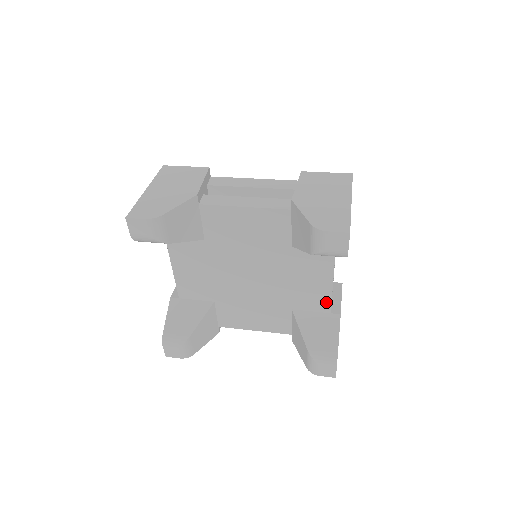
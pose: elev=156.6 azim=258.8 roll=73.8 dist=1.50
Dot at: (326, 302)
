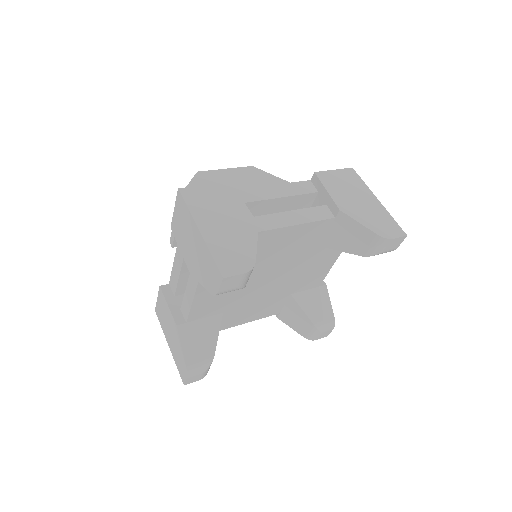
Dot at: (320, 280)
